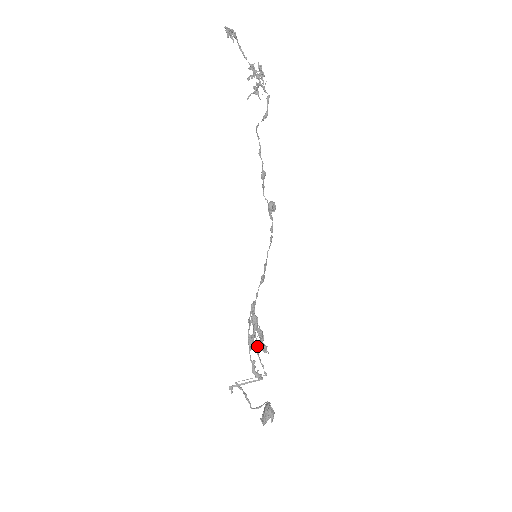
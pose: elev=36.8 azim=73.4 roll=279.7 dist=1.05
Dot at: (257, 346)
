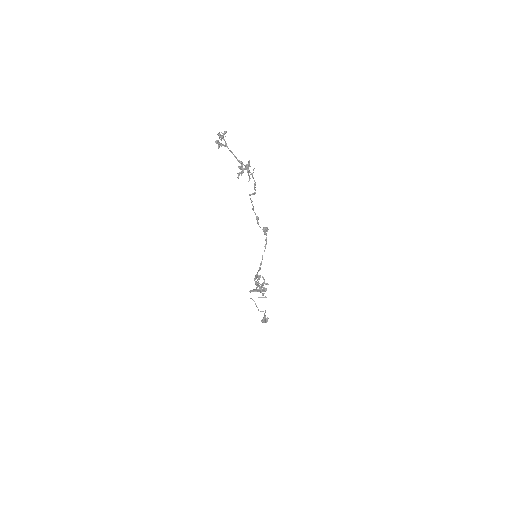
Dot at: occluded
